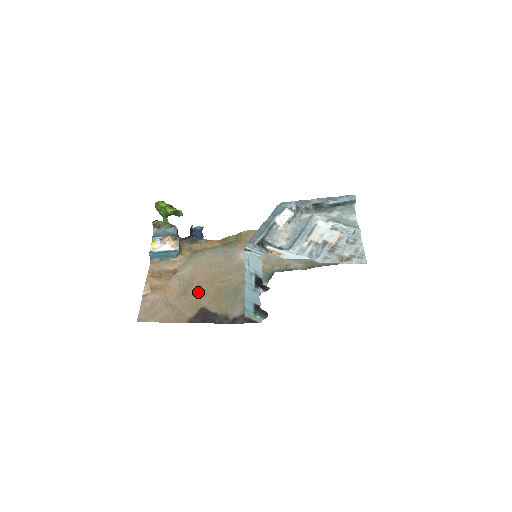
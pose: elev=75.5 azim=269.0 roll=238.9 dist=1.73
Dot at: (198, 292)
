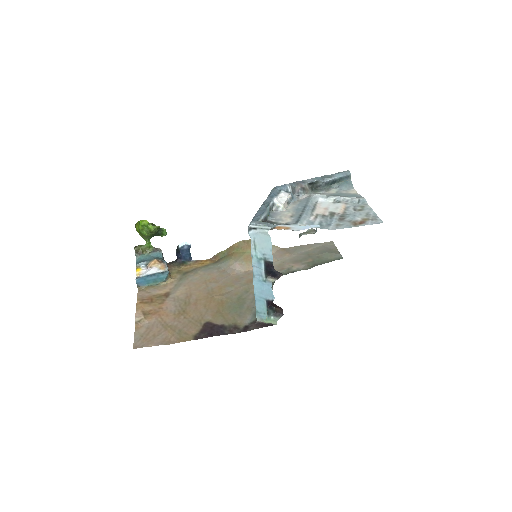
Dot at: (198, 309)
